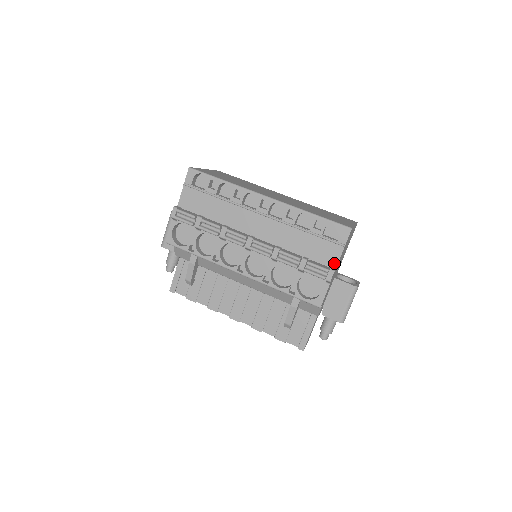
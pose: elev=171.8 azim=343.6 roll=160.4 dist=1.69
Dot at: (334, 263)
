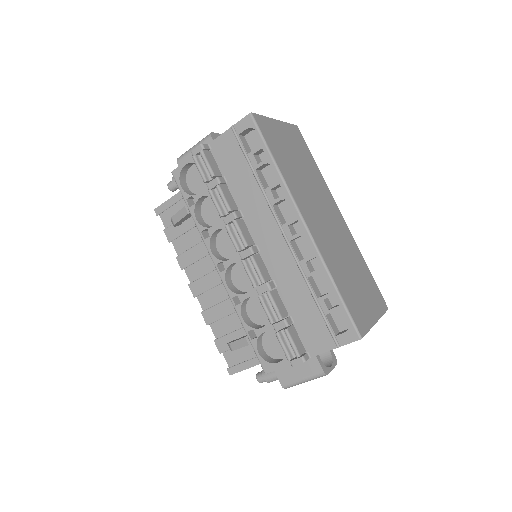
Dot at: (314, 351)
